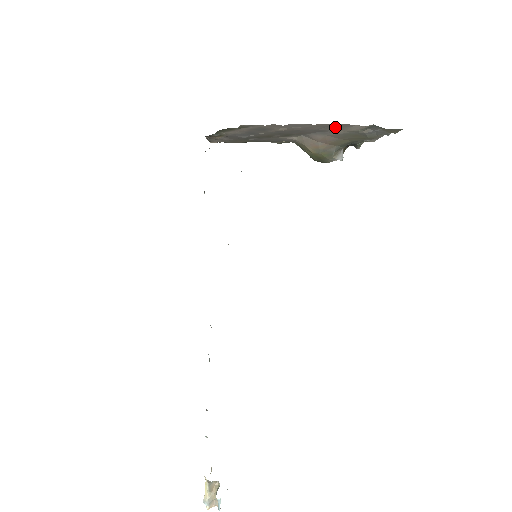
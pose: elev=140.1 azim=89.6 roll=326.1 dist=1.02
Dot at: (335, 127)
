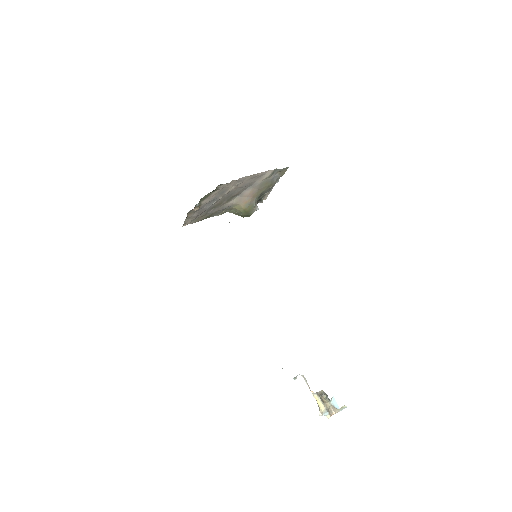
Dot at: (258, 178)
